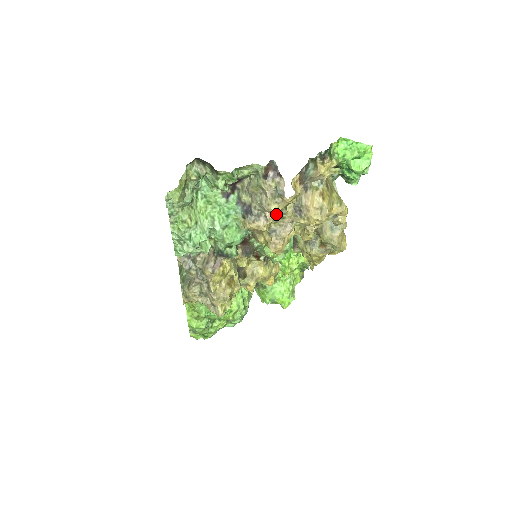
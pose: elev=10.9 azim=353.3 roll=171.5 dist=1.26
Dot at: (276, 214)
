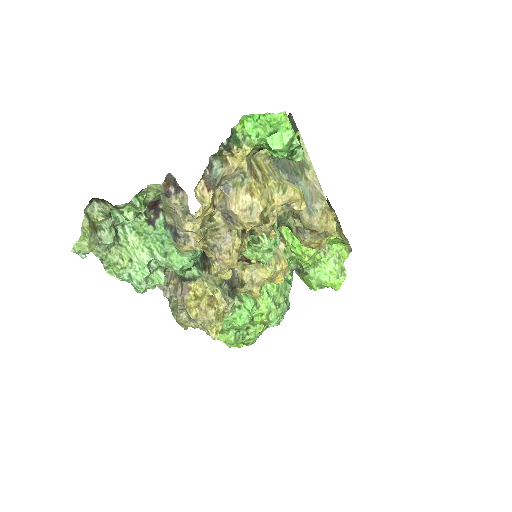
Dot at: (197, 232)
